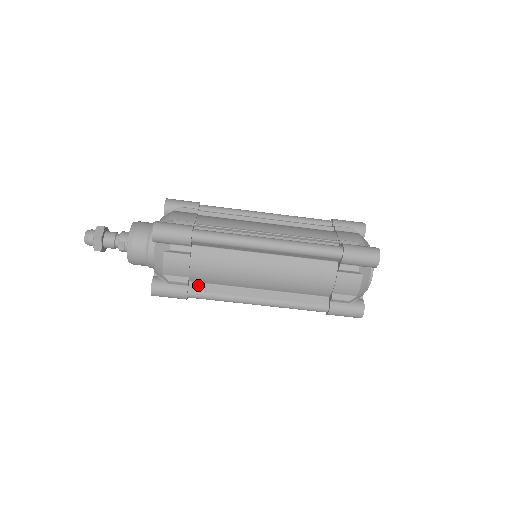
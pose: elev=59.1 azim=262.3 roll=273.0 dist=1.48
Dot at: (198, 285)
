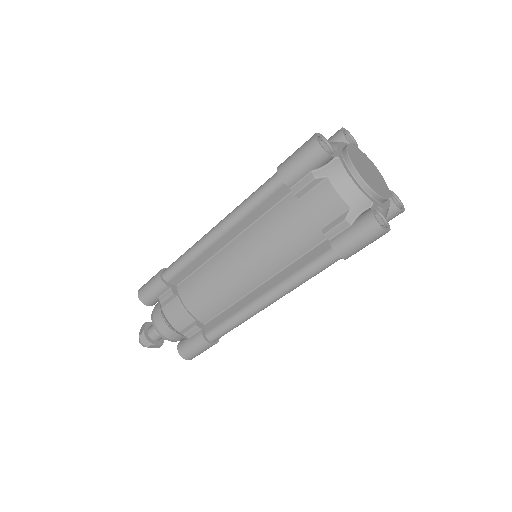
Dot at: (211, 322)
